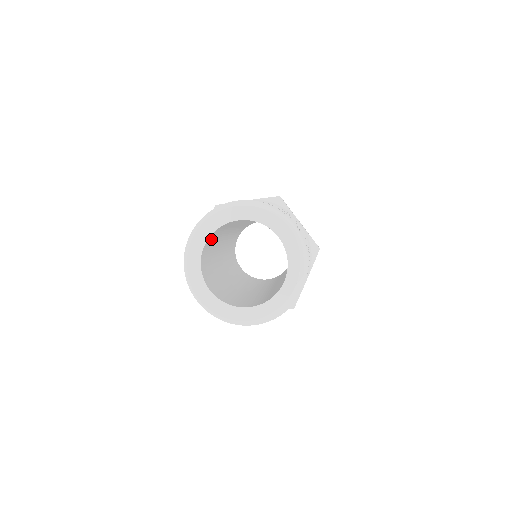
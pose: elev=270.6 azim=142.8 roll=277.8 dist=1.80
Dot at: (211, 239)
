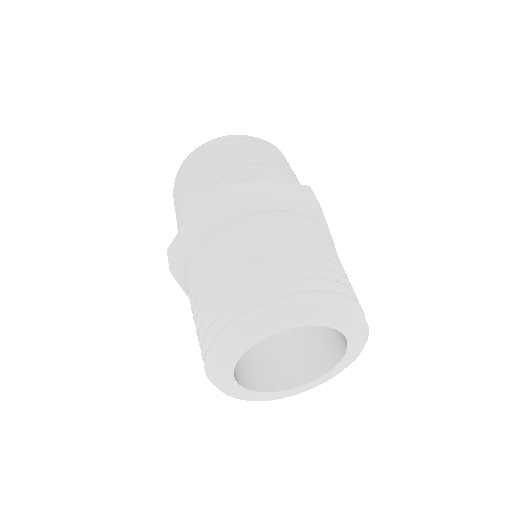
Dot at: occluded
